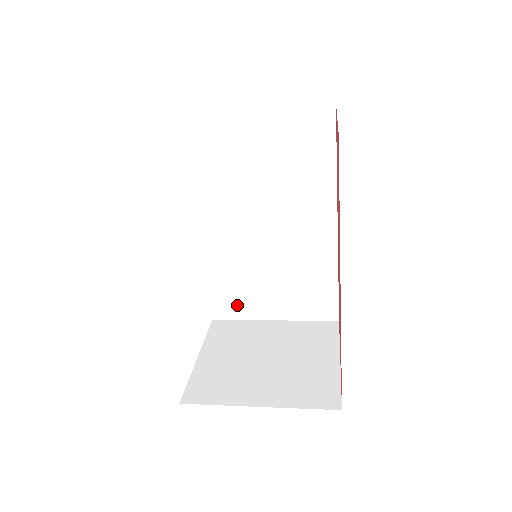
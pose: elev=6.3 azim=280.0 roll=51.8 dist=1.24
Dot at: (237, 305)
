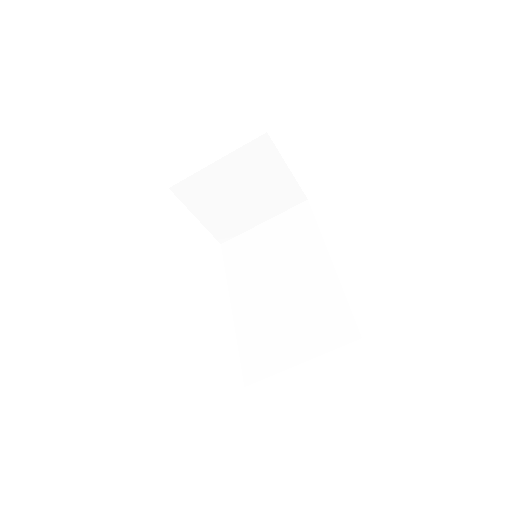
Dot at: (266, 361)
